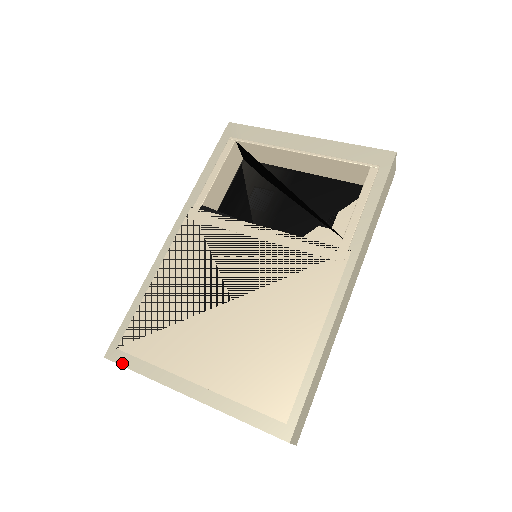
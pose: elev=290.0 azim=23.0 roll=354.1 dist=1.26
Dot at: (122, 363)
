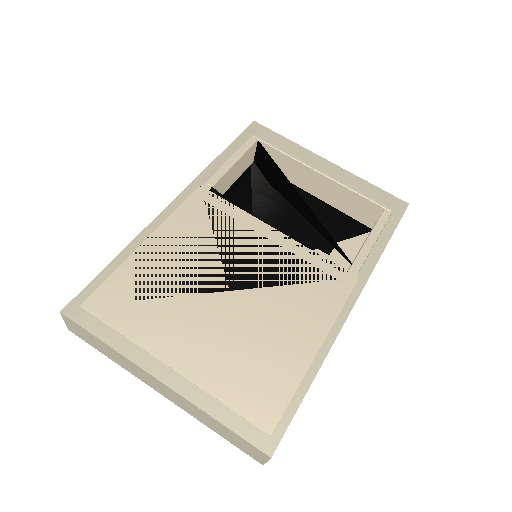
Dot at: (83, 324)
